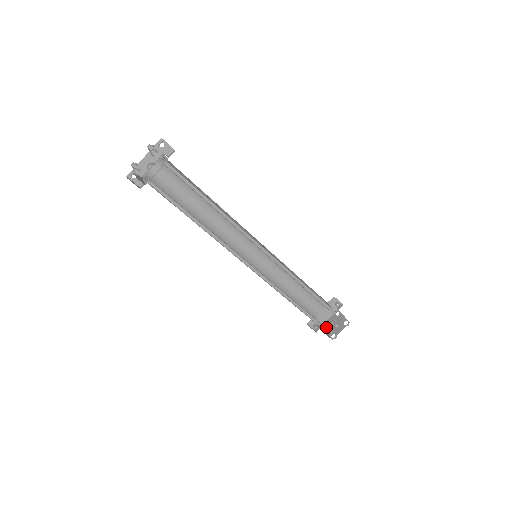
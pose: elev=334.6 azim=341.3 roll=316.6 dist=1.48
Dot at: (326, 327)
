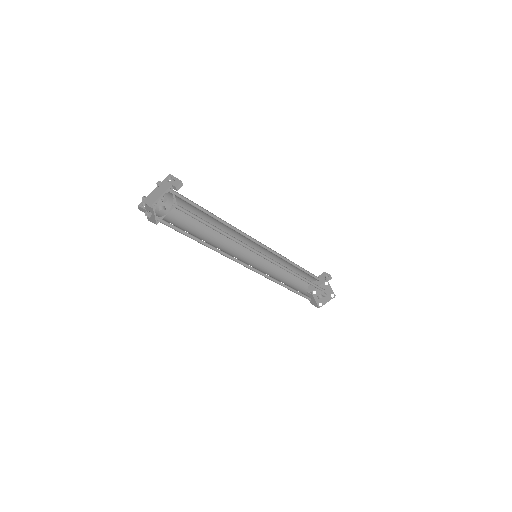
Dot at: (315, 294)
